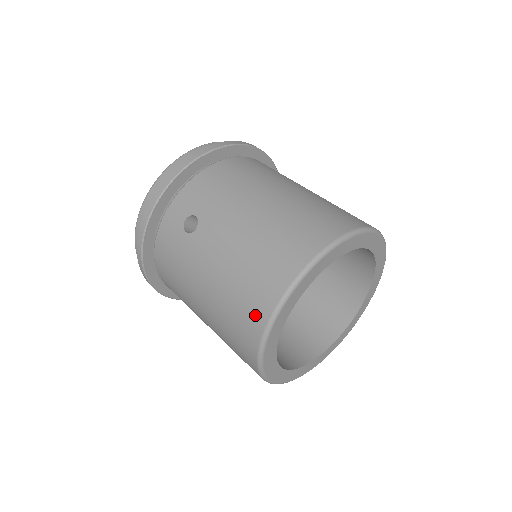
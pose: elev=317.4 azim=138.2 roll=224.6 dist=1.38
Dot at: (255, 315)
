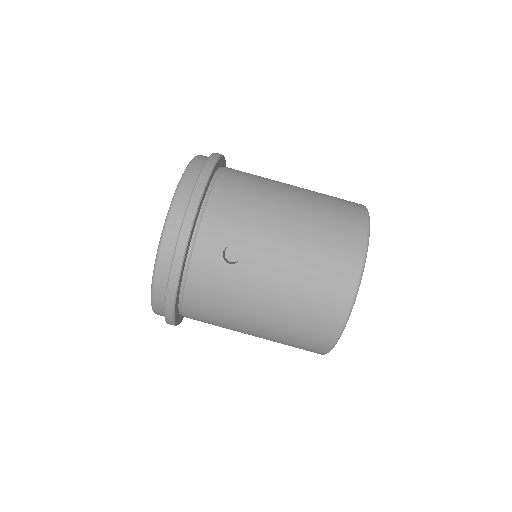
Dot at: (334, 311)
